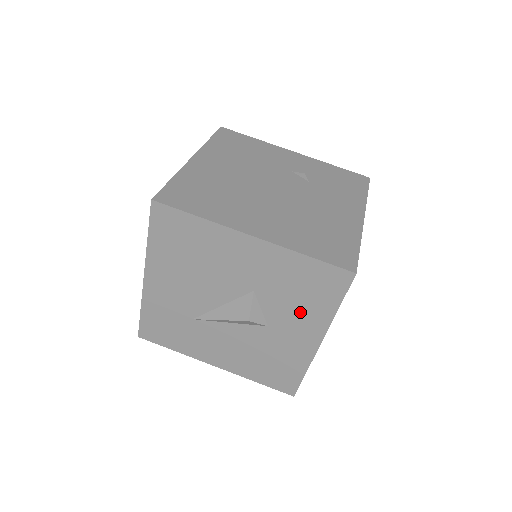
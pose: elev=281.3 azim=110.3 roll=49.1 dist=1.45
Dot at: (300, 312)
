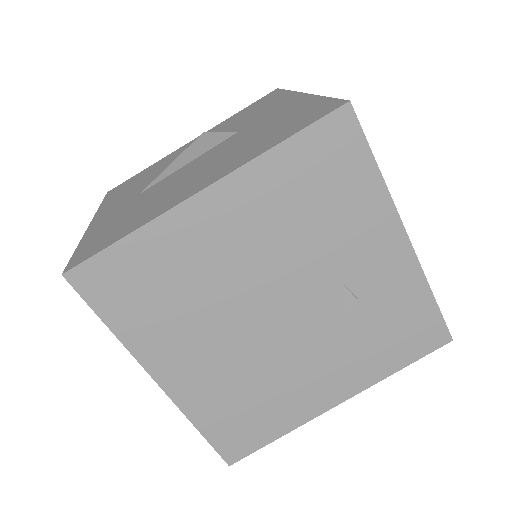
Dot at: occluded
